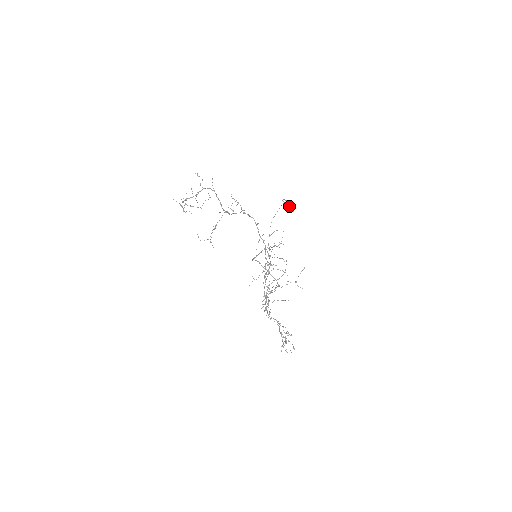
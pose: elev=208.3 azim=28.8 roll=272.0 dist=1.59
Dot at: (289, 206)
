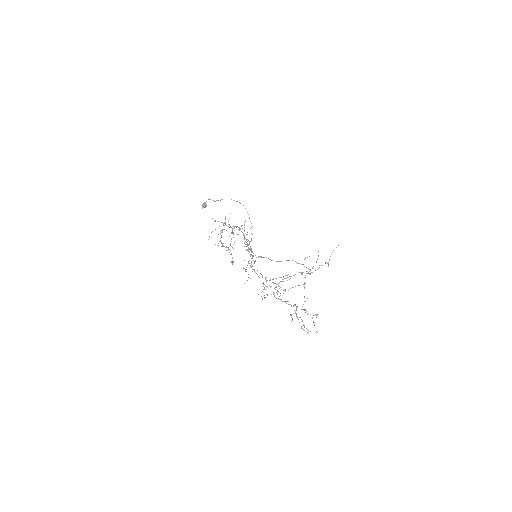
Dot at: (202, 204)
